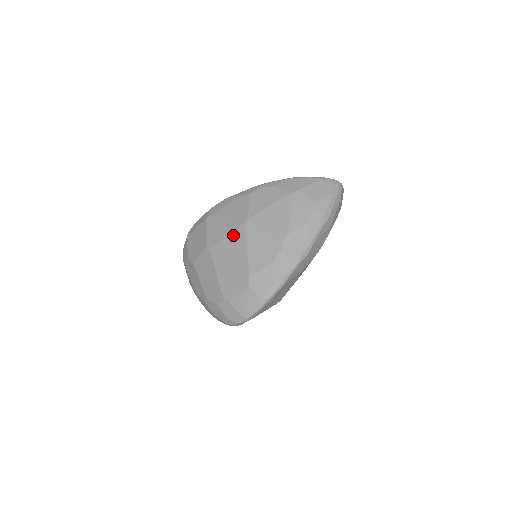
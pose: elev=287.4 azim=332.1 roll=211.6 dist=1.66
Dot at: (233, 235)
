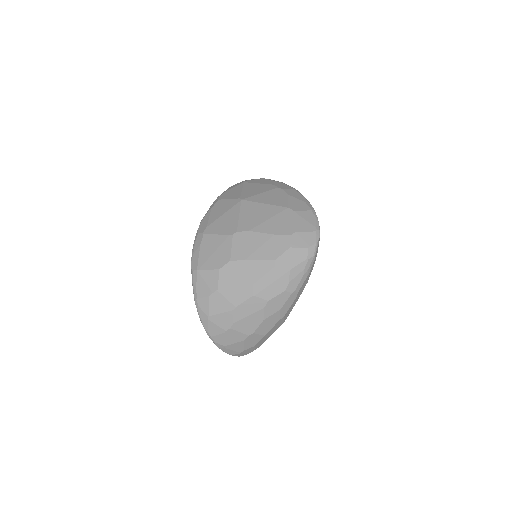
Dot at: (243, 210)
